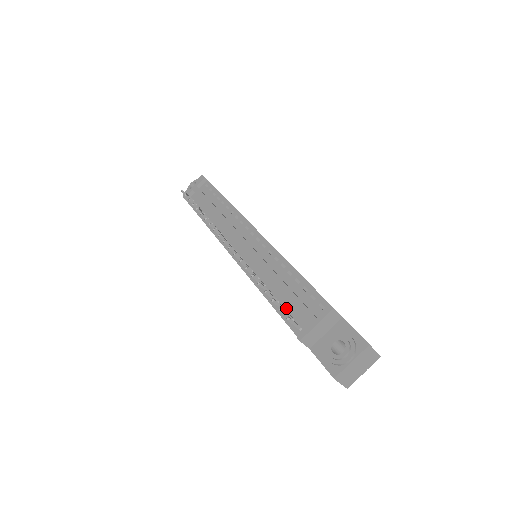
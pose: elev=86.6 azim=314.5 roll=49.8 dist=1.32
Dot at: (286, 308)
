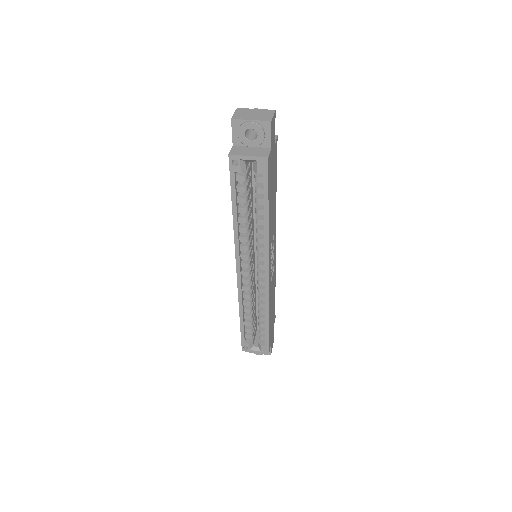
Dot at: occluded
